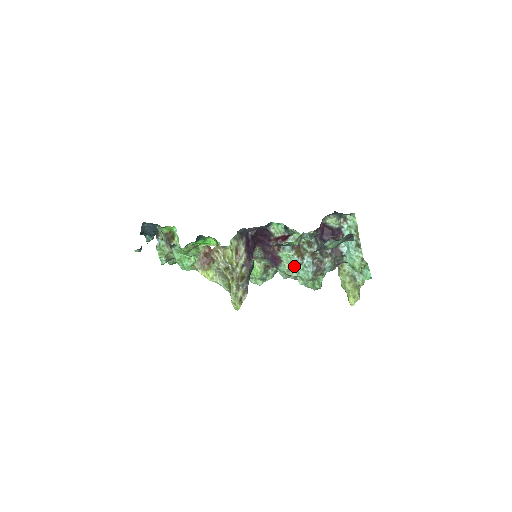
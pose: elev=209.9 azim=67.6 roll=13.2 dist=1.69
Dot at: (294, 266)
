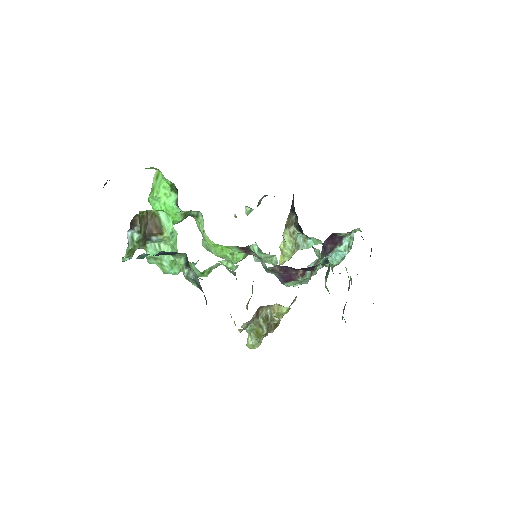
Dot at: (299, 282)
